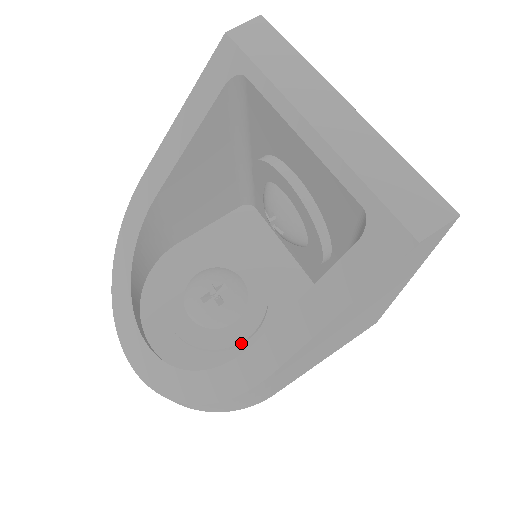
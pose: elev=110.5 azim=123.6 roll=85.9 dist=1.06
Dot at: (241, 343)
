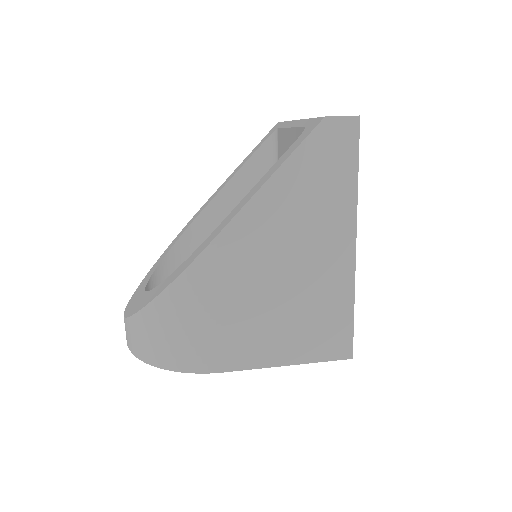
Dot at: occluded
